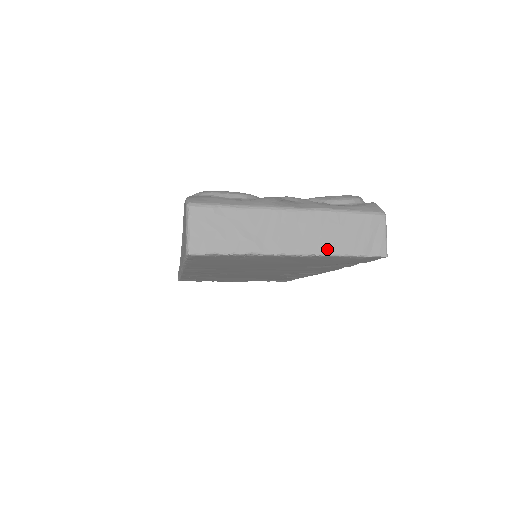
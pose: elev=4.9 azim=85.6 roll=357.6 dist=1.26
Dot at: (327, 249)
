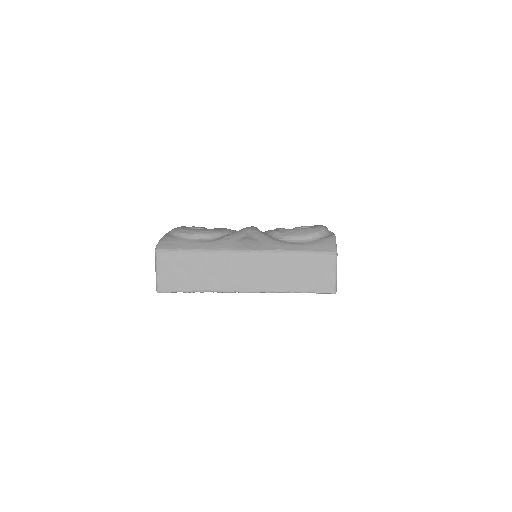
Dot at: (277, 287)
